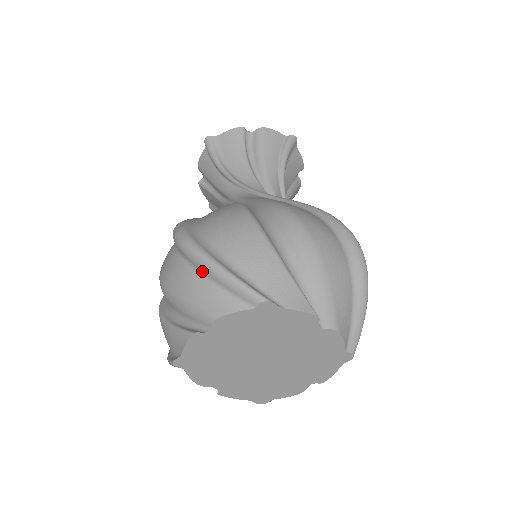
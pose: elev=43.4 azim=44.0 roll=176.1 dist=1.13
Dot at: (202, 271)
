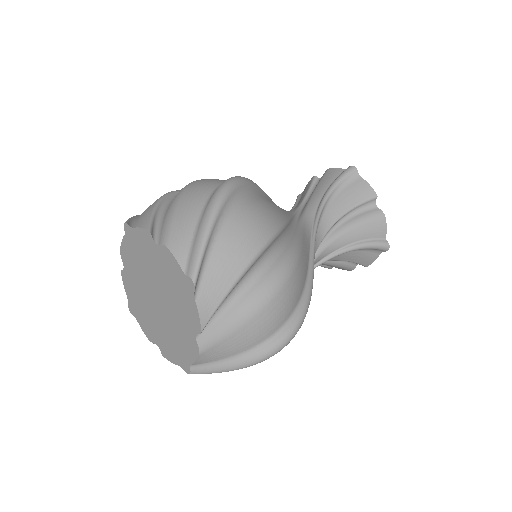
Dot at: (202, 217)
